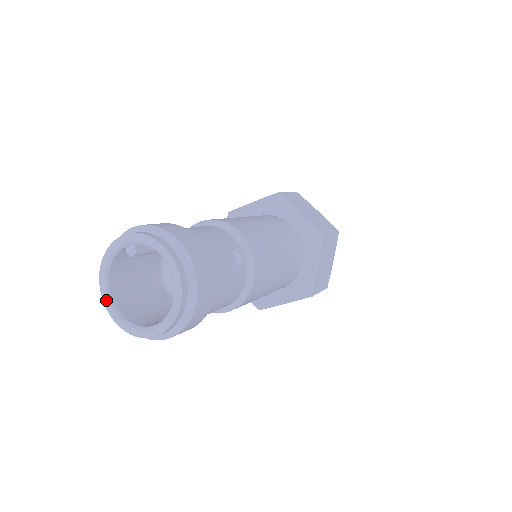
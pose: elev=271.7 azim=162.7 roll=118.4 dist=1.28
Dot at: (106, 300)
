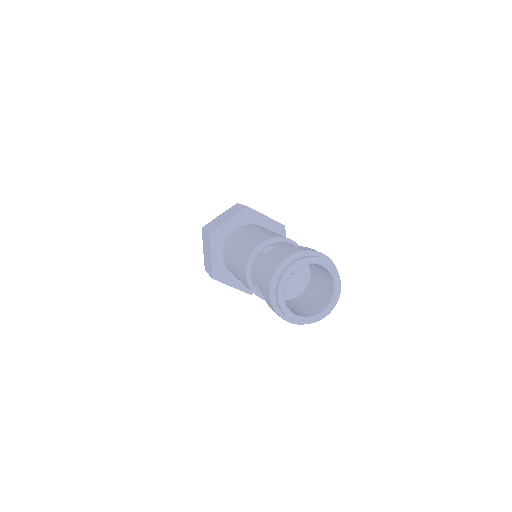
Dot at: (286, 311)
